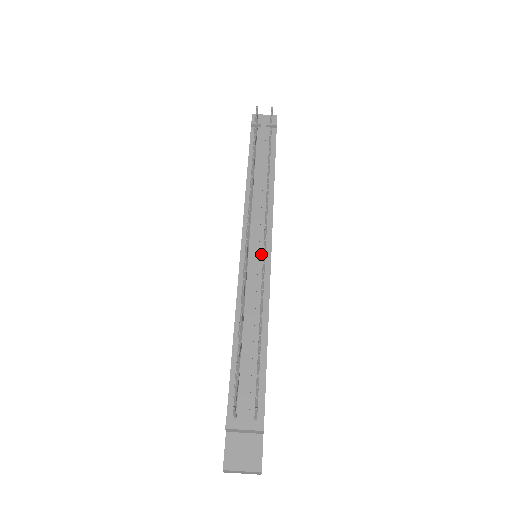
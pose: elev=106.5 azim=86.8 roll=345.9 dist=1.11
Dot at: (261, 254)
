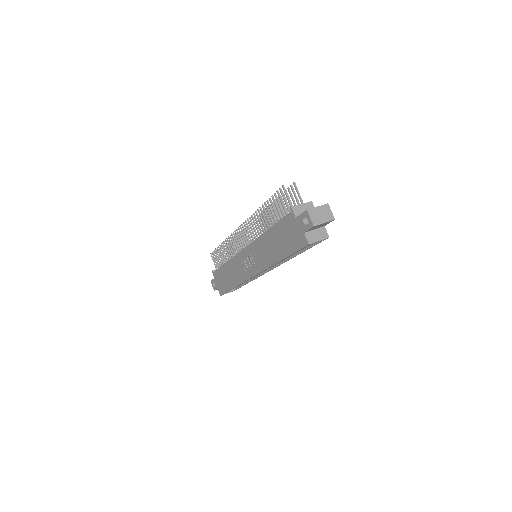
Dot at: occluded
